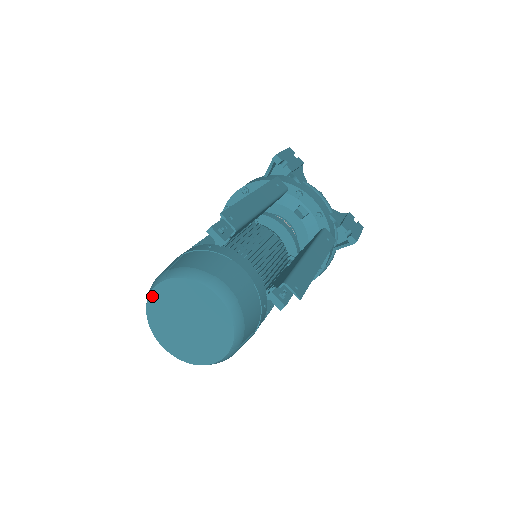
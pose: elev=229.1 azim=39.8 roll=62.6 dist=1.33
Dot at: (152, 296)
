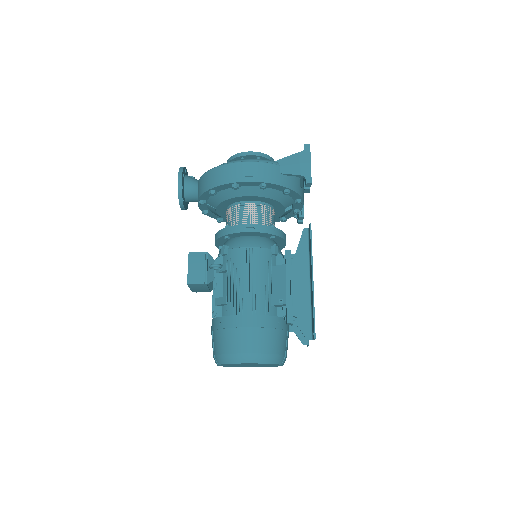
Dot at: occluded
